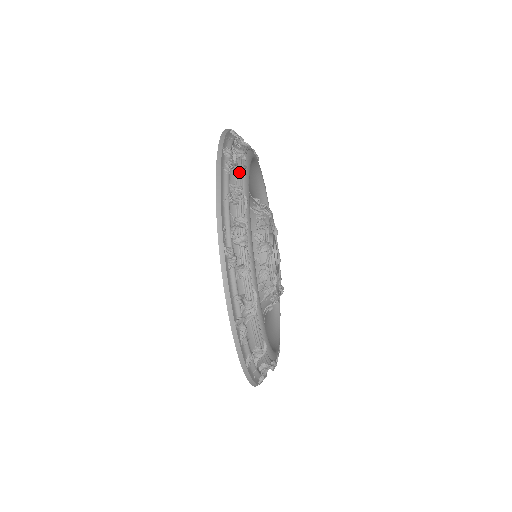
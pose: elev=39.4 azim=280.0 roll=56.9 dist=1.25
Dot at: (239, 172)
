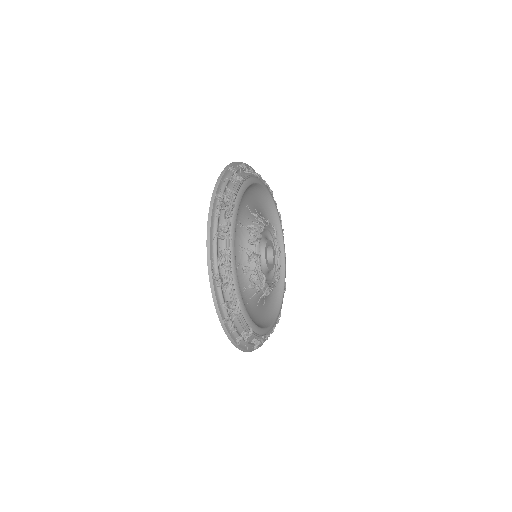
Dot at: (226, 214)
